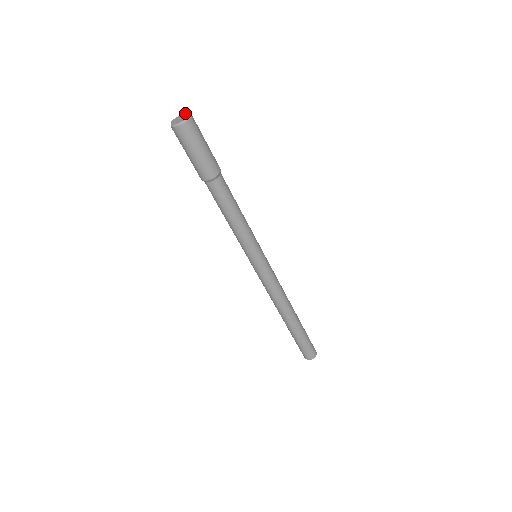
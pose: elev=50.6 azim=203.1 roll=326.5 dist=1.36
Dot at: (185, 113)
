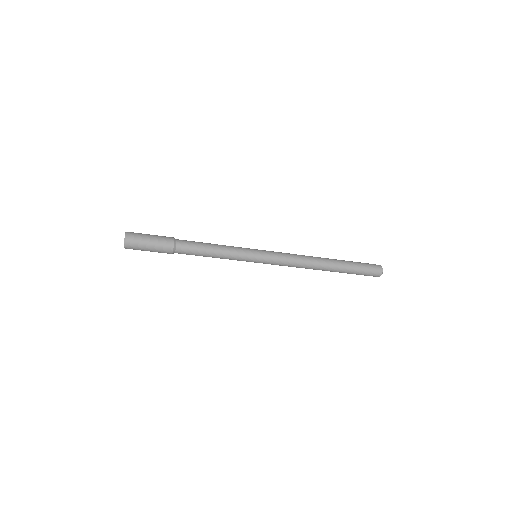
Dot at: (125, 233)
